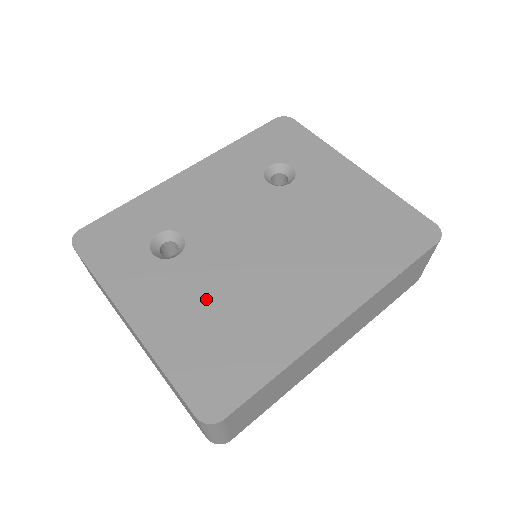
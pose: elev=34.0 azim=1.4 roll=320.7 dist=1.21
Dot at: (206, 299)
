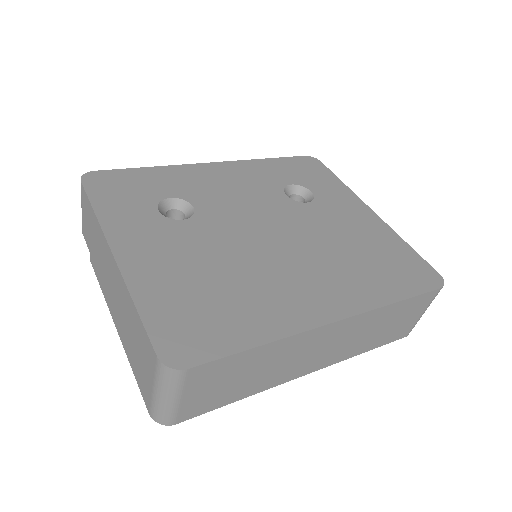
Dot at: (201, 261)
